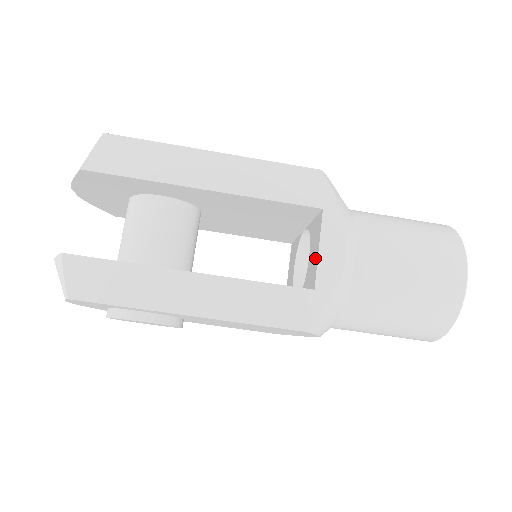
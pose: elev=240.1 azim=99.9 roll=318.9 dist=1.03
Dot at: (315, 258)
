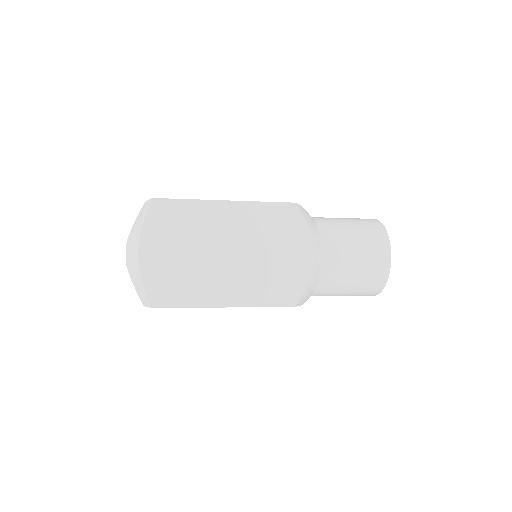
Dot at: occluded
